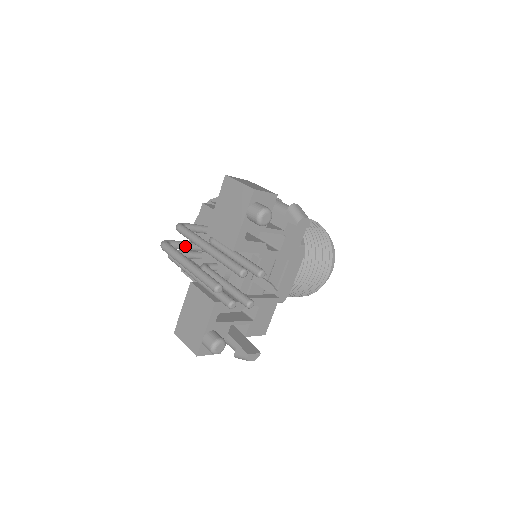
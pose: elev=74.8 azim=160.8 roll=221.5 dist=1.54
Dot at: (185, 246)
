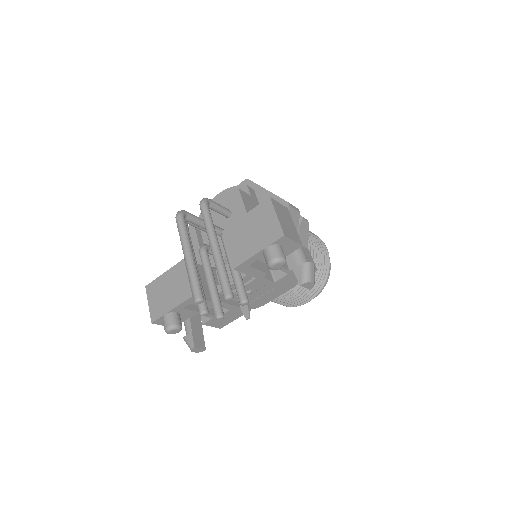
Dot at: (198, 223)
